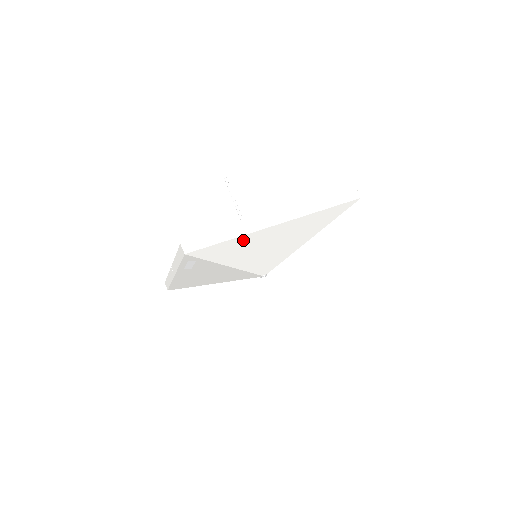
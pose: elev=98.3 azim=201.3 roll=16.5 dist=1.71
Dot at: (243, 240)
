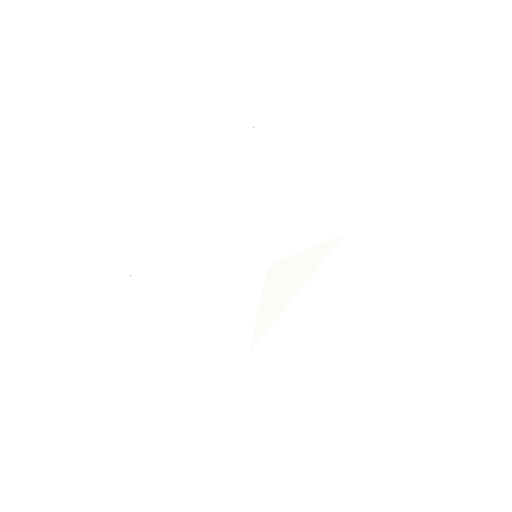
Dot at: (177, 237)
